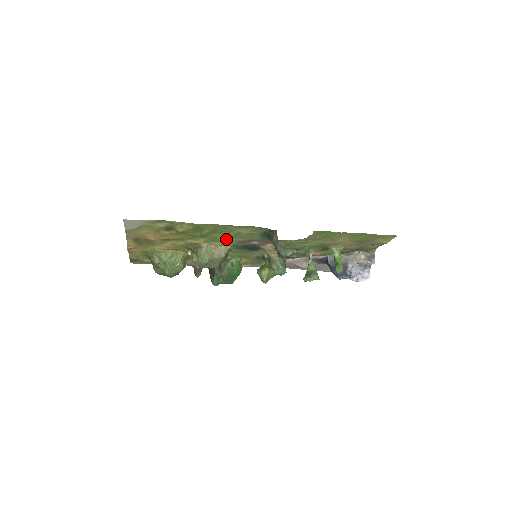
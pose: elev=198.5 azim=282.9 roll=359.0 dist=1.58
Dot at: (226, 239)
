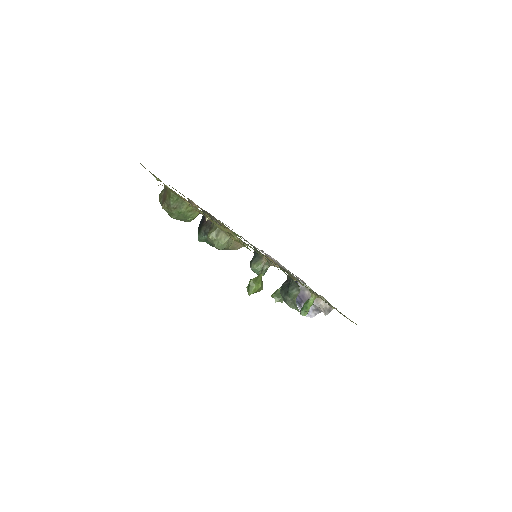
Dot at: occluded
